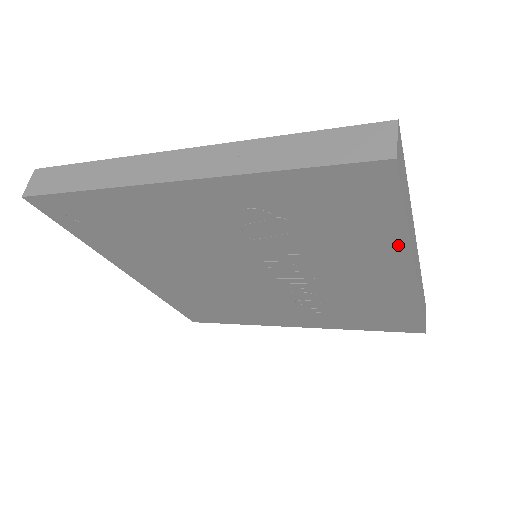
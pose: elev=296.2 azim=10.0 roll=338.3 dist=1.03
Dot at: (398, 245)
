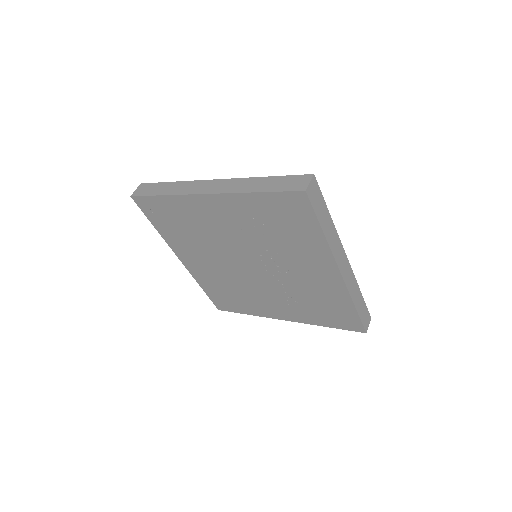
Dot at: (324, 248)
